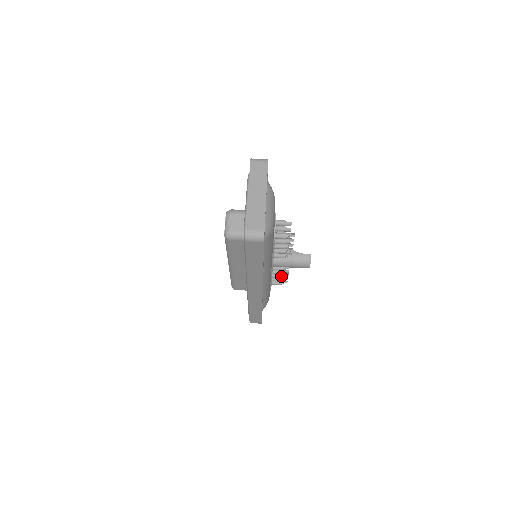
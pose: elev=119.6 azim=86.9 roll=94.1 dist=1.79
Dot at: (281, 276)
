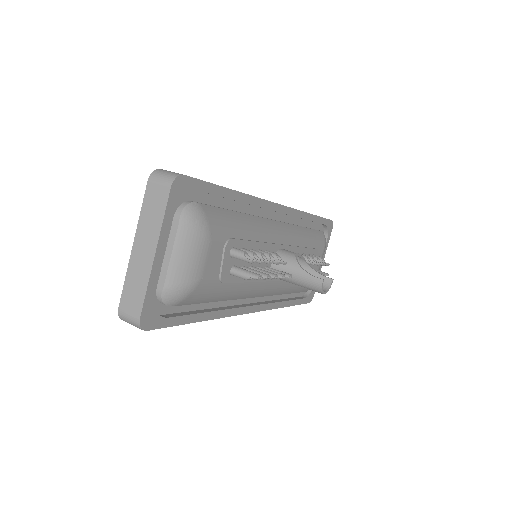
Dot at: occluded
